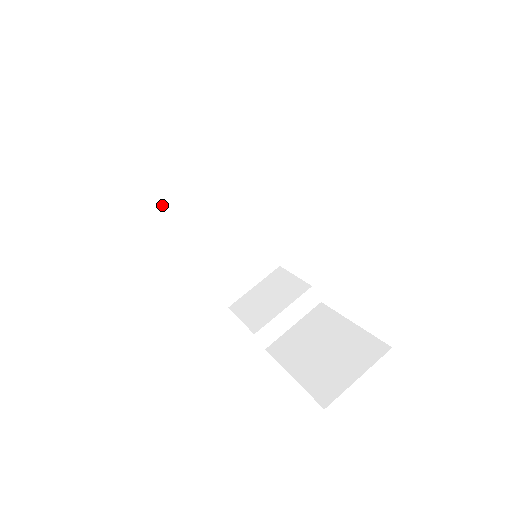
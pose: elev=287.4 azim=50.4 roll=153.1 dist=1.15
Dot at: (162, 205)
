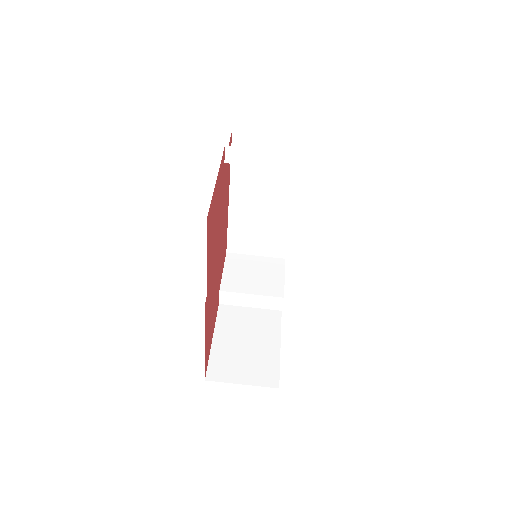
Dot at: occluded
